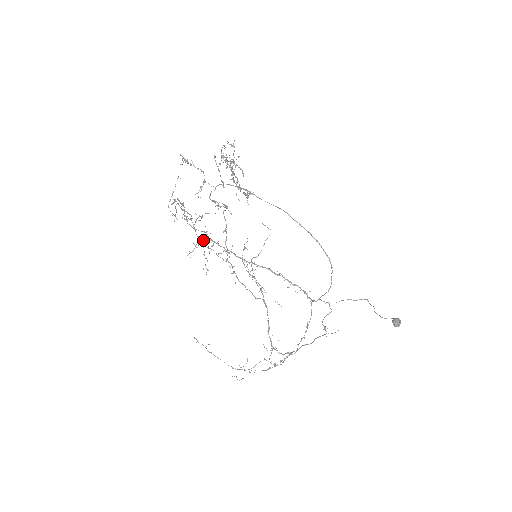
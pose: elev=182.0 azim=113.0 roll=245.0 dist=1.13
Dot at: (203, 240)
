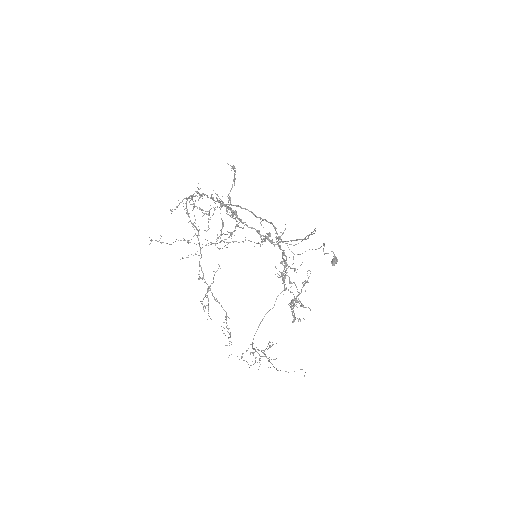
Dot at: occluded
